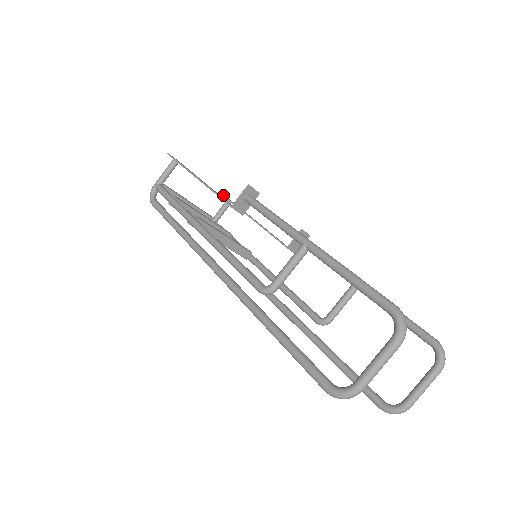
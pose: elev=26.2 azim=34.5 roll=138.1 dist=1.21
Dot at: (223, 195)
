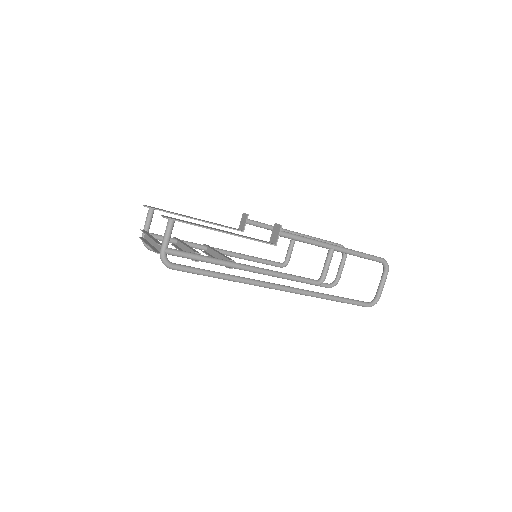
Dot at: (149, 207)
